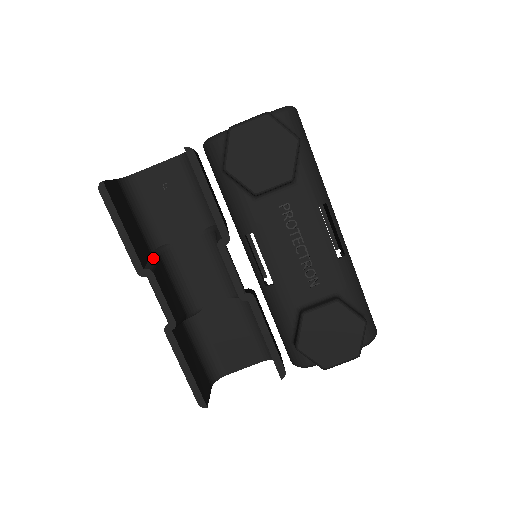
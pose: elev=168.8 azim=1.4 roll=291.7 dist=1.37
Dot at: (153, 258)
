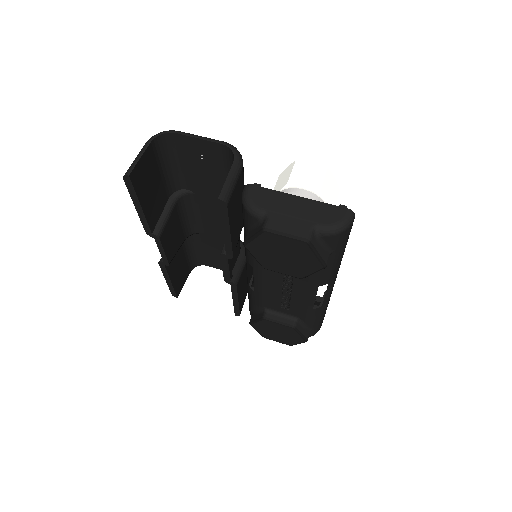
Dot at: (167, 212)
